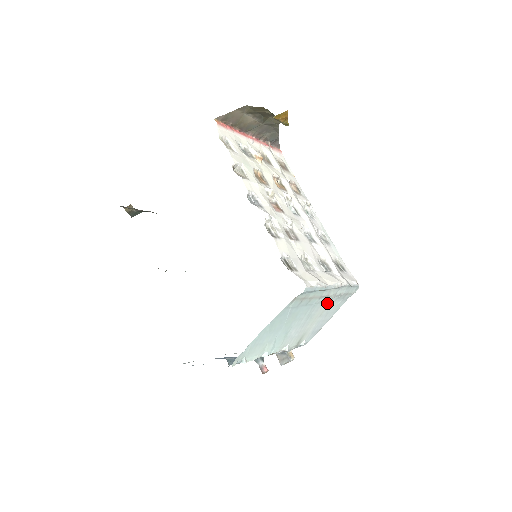
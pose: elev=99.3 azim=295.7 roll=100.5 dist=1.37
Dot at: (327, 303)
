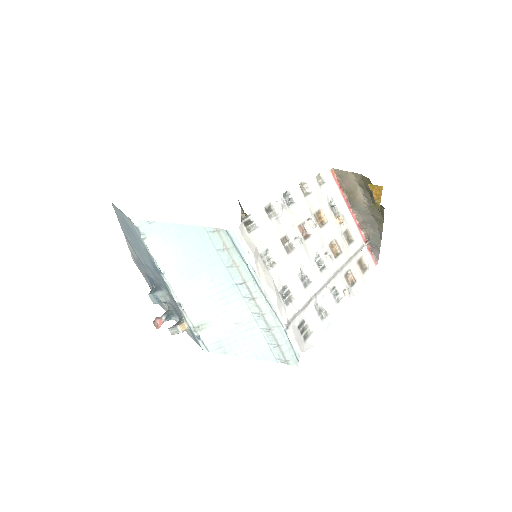
Dot at: (251, 314)
